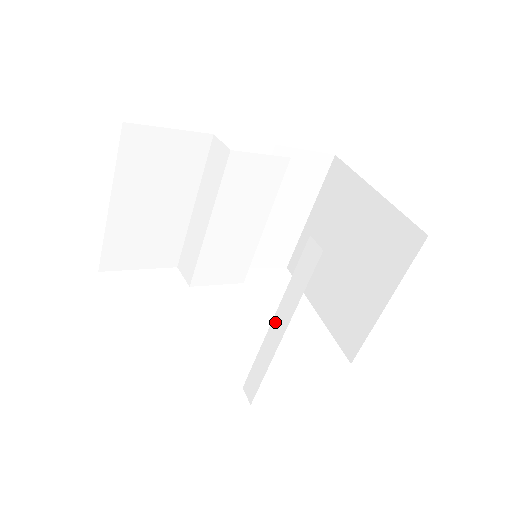
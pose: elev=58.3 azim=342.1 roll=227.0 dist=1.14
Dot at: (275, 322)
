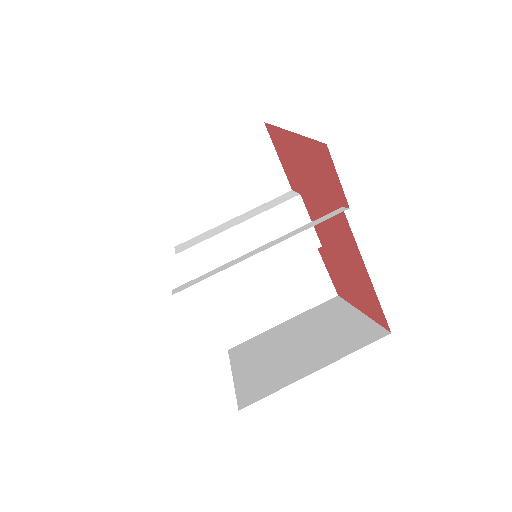
Dot at: (261, 247)
